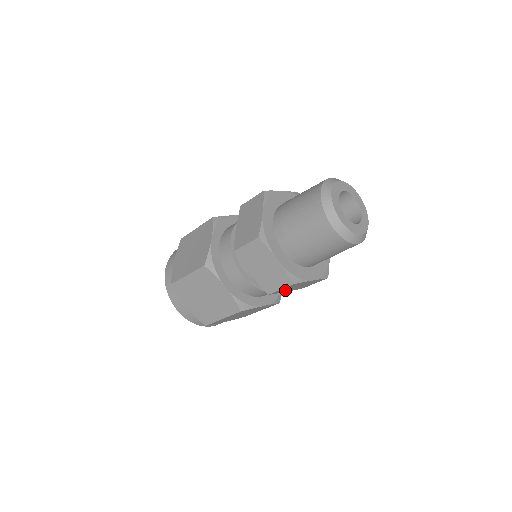
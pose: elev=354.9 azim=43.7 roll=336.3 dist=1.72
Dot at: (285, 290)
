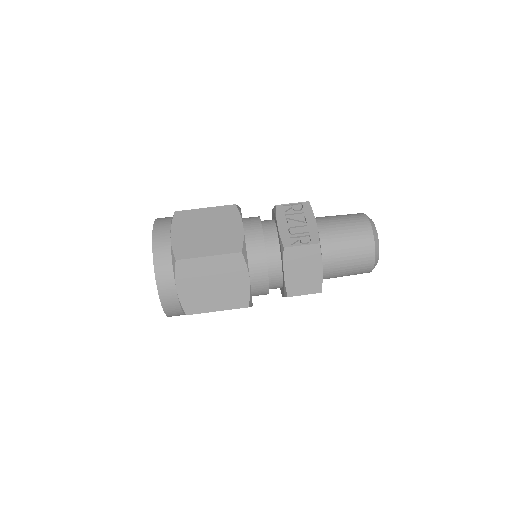
Dot at: occluded
